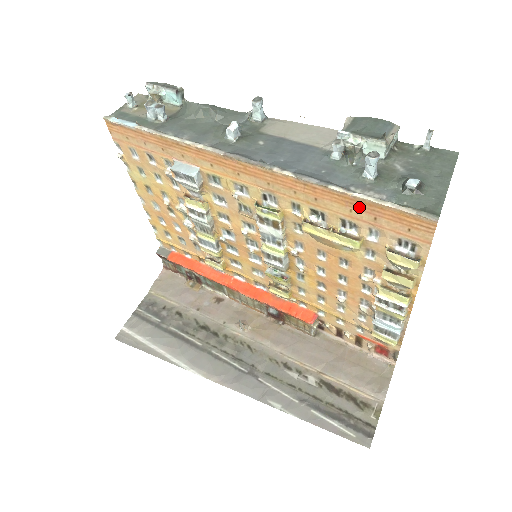
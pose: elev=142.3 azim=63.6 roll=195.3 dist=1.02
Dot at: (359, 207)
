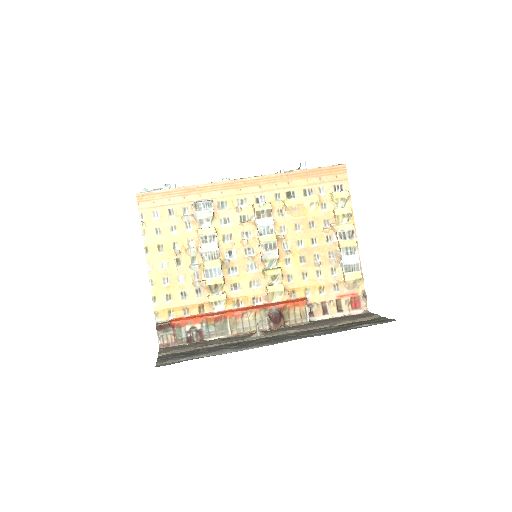
Dot at: (311, 176)
